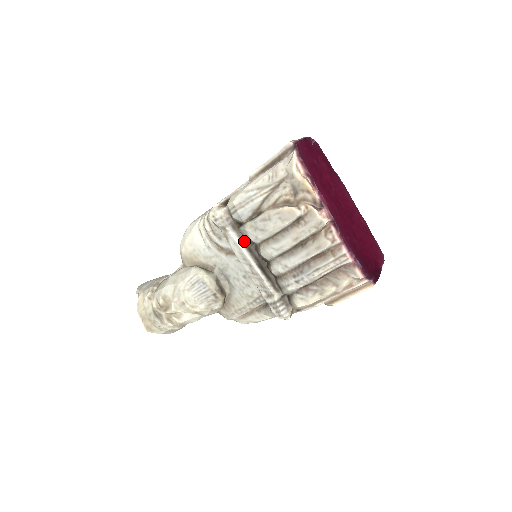
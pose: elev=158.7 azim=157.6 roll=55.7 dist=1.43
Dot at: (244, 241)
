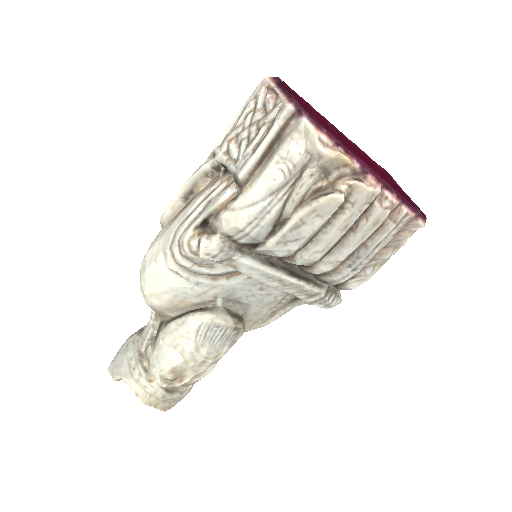
Dot at: (261, 259)
